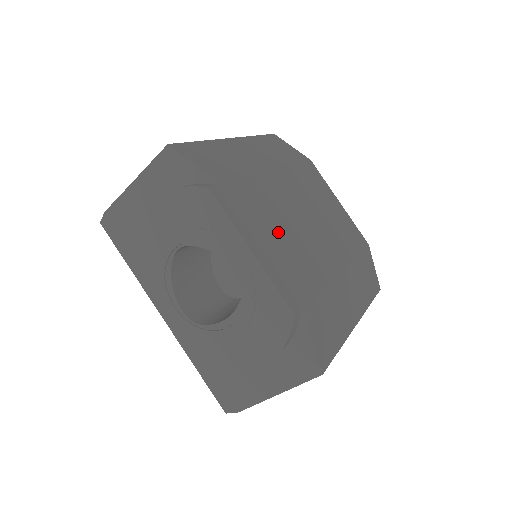
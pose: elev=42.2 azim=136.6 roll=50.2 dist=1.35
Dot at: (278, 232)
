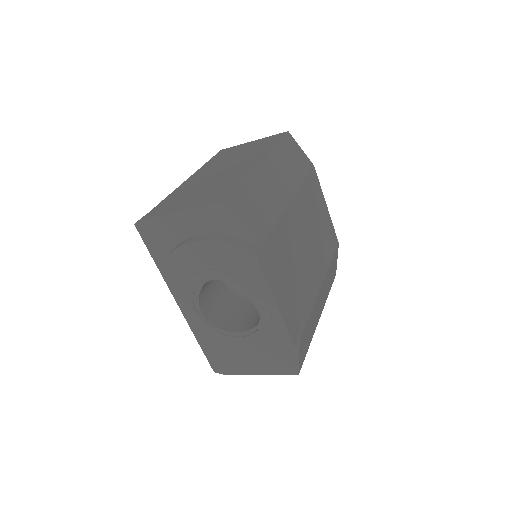
Dot at: (291, 273)
